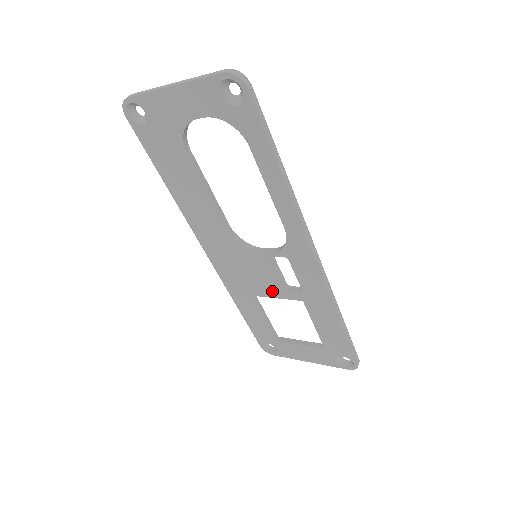
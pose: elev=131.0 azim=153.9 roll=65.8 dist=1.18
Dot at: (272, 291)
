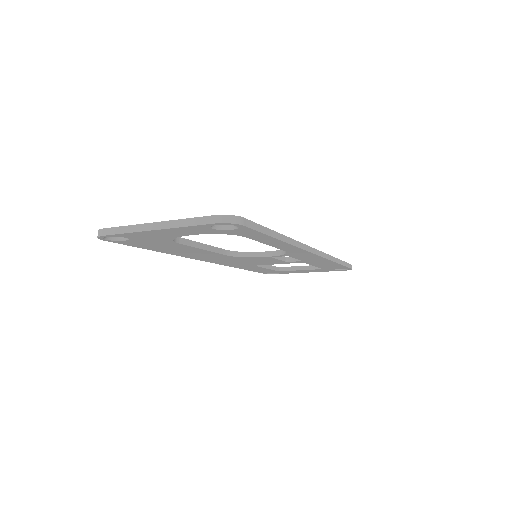
Dot at: (274, 263)
